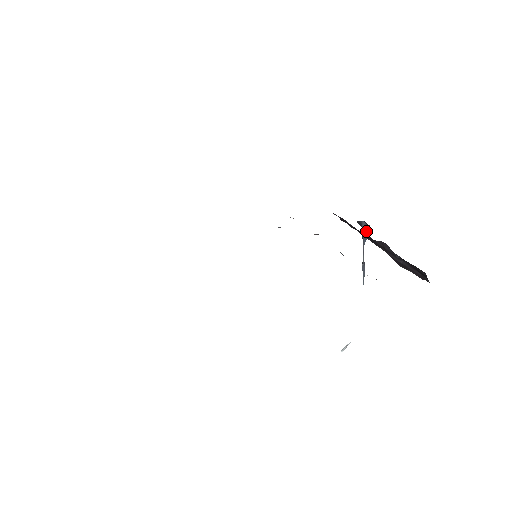
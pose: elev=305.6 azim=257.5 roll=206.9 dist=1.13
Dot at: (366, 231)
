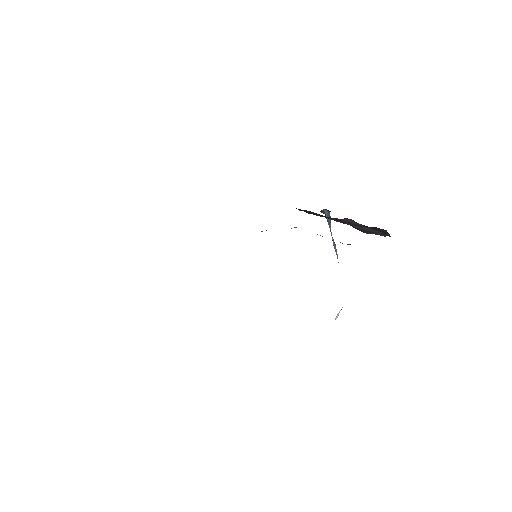
Dot at: (329, 216)
